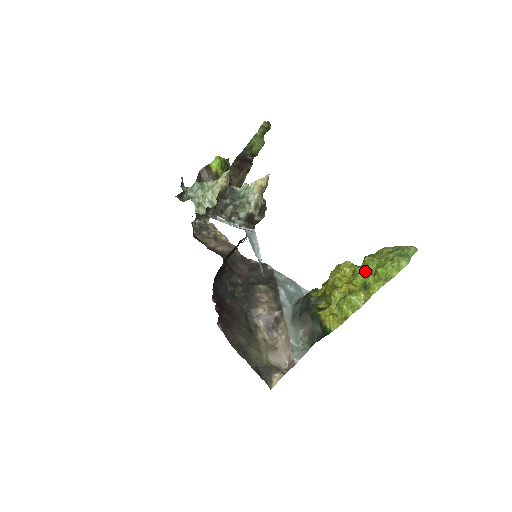
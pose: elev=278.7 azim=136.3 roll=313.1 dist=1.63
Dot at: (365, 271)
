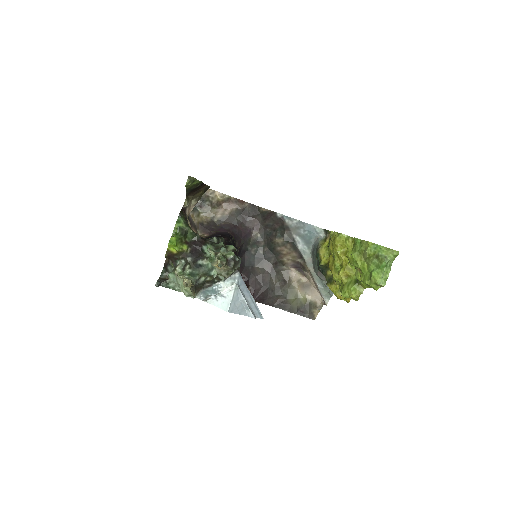
Dot at: occluded
